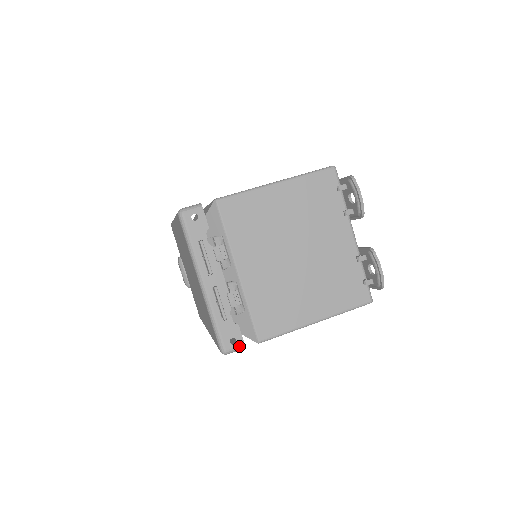
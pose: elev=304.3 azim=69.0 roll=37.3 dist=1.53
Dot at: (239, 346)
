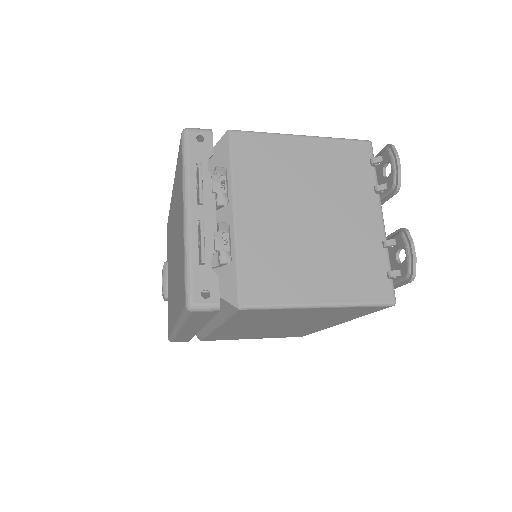
Dot at: (212, 303)
